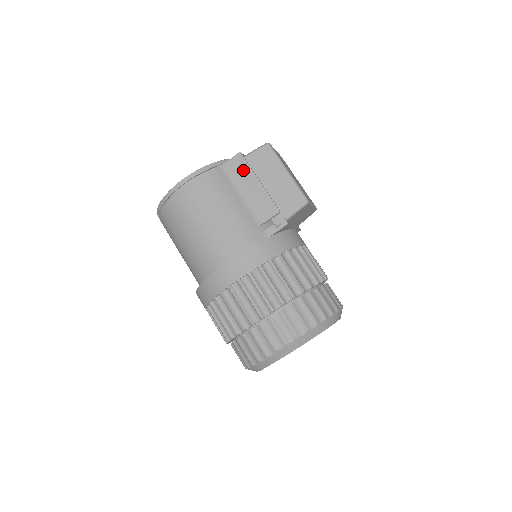
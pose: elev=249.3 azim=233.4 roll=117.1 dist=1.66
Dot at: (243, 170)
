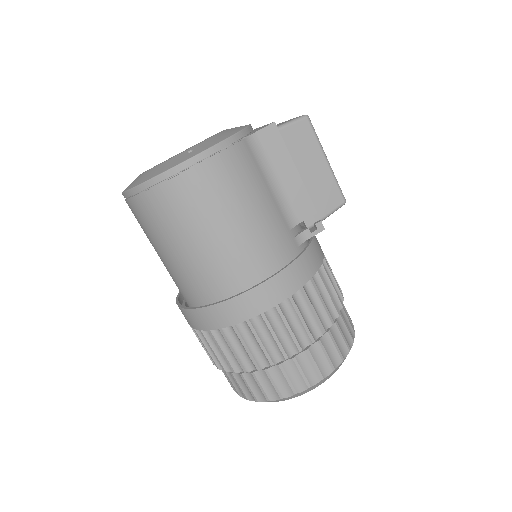
Dot at: (276, 149)
